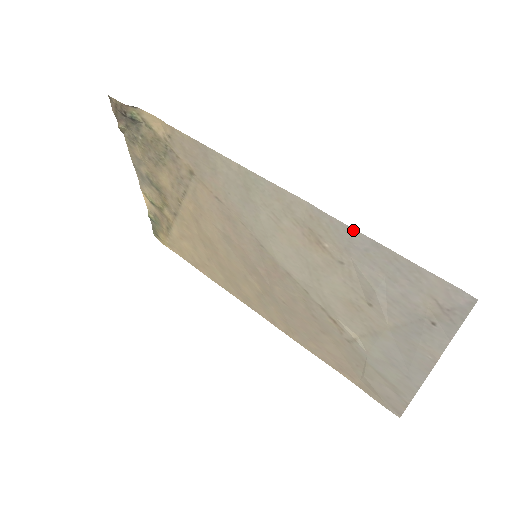
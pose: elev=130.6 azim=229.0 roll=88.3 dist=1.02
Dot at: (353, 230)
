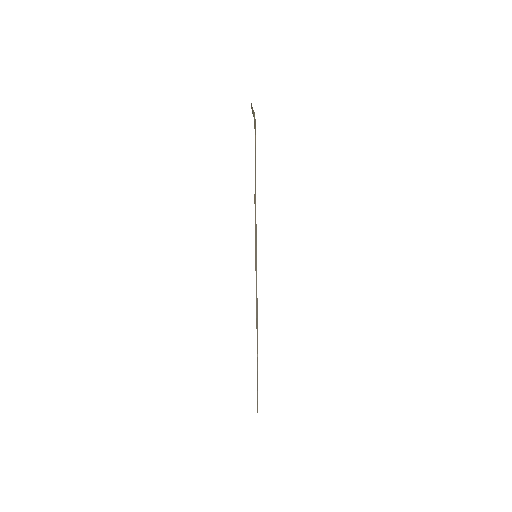
Dot at: occluded
